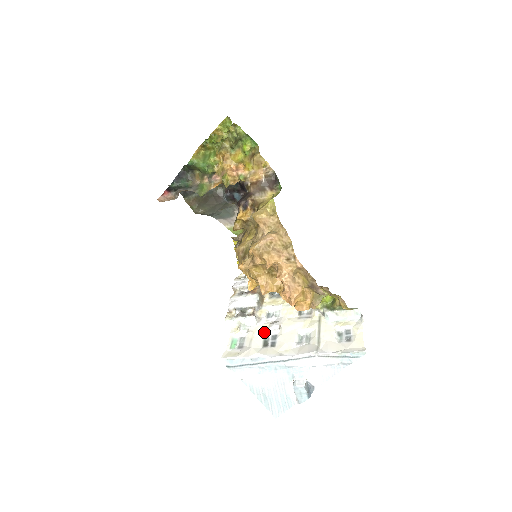
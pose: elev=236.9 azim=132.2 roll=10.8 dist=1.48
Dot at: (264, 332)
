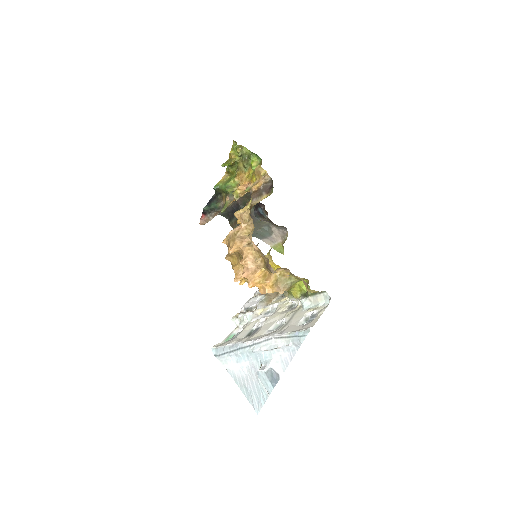
Dot at: (254, 325)
